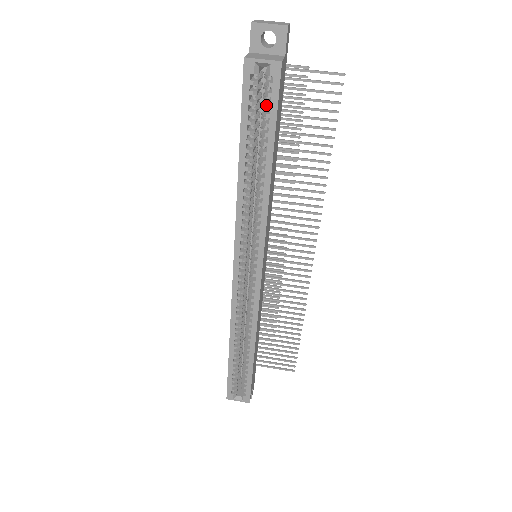
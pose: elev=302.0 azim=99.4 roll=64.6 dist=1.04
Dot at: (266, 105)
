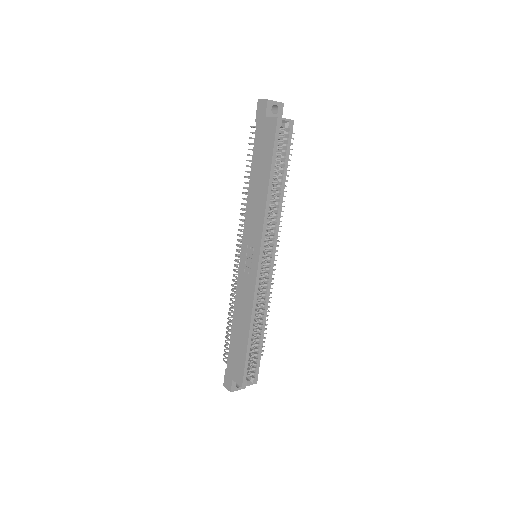
Dot at: (285, 145)
